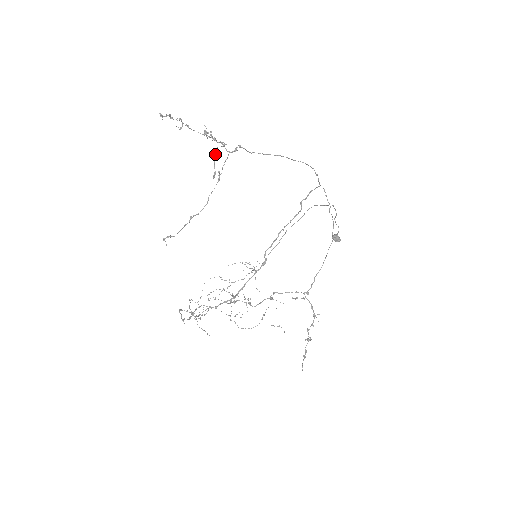
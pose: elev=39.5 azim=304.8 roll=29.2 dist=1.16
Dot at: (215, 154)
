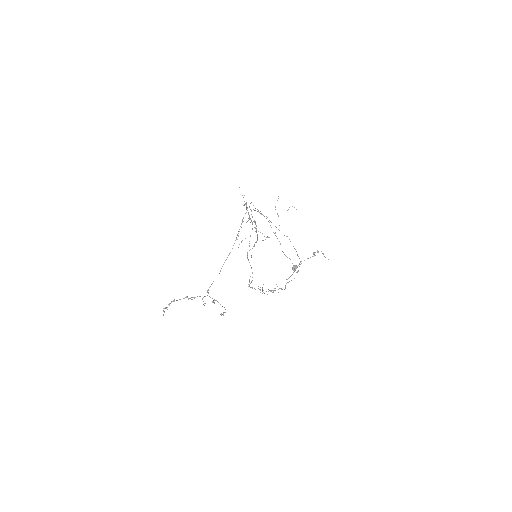
Dot at: occluded
